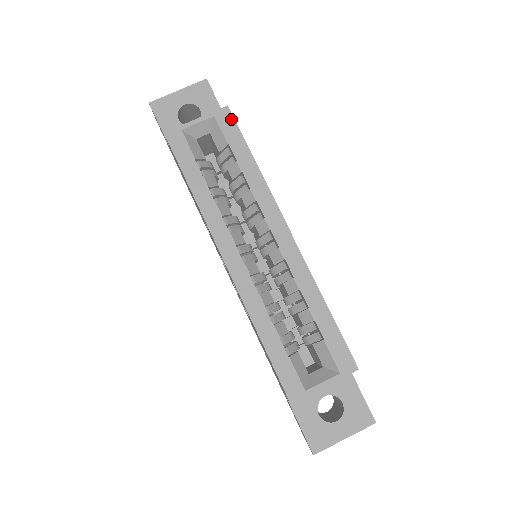
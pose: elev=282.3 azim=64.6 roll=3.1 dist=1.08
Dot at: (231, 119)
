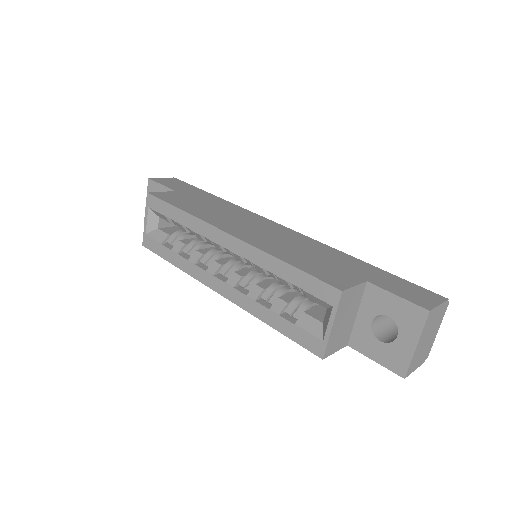
Dot at: (154, 199)
